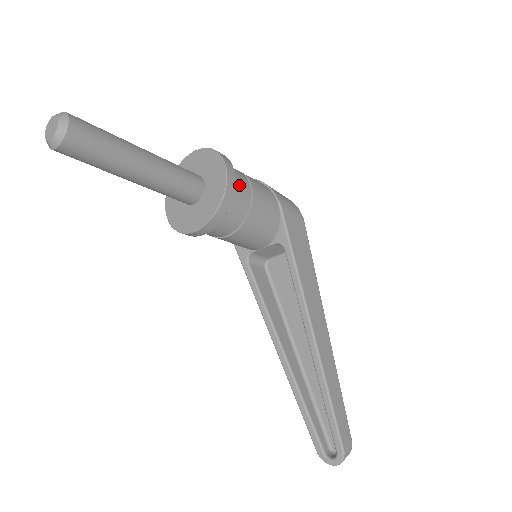
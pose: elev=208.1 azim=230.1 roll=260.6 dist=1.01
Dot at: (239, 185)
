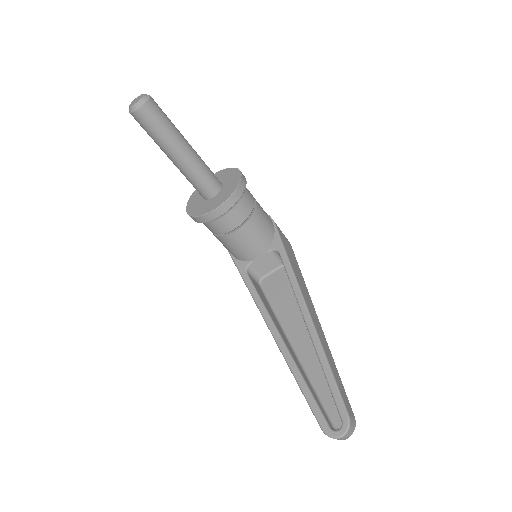
Dot at: (247, 190)
